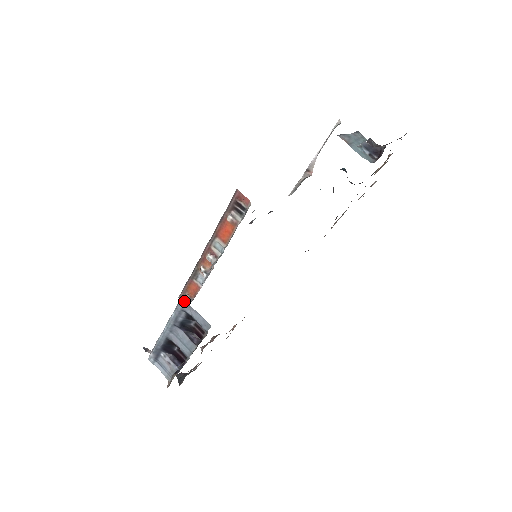
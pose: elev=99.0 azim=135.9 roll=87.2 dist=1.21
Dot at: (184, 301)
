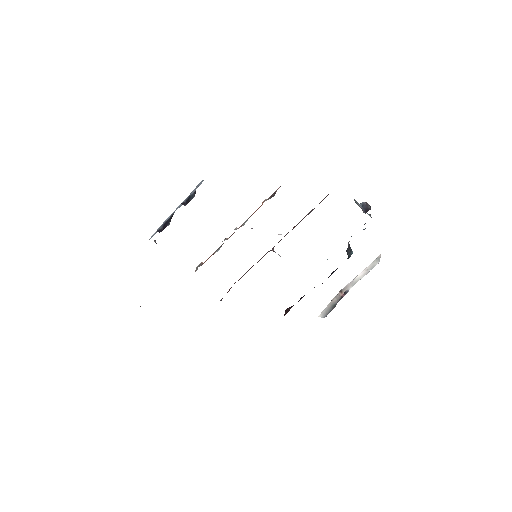
Dot at: (197, 267)
